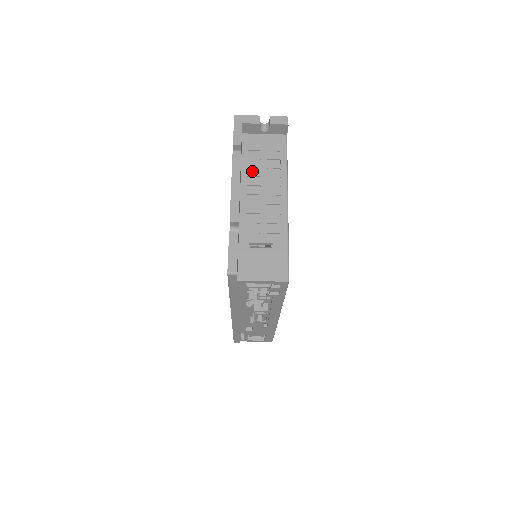
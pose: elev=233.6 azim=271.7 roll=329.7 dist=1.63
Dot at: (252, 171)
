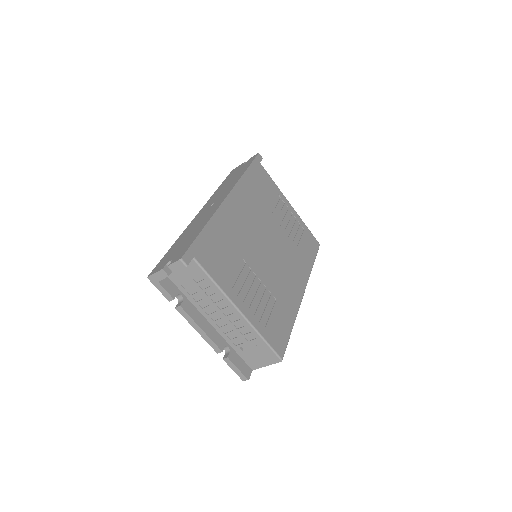
Dot at: (198, 299)
